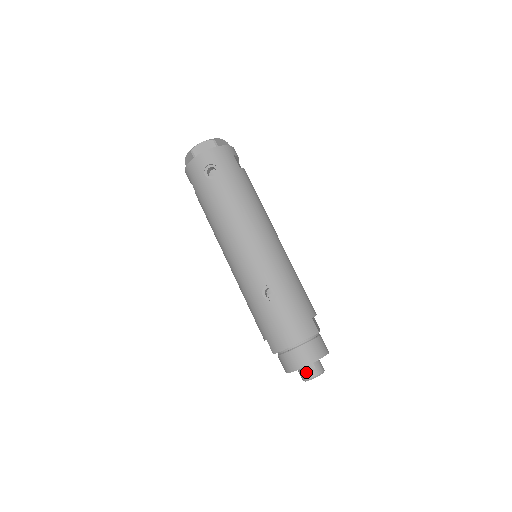
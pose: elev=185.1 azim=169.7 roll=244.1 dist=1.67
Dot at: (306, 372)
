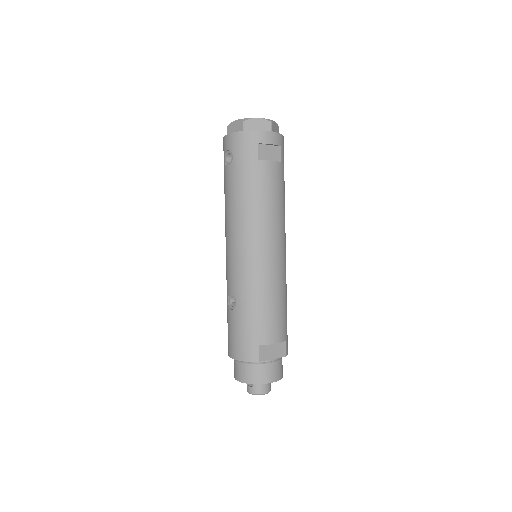
Dot at: (247, 384)
